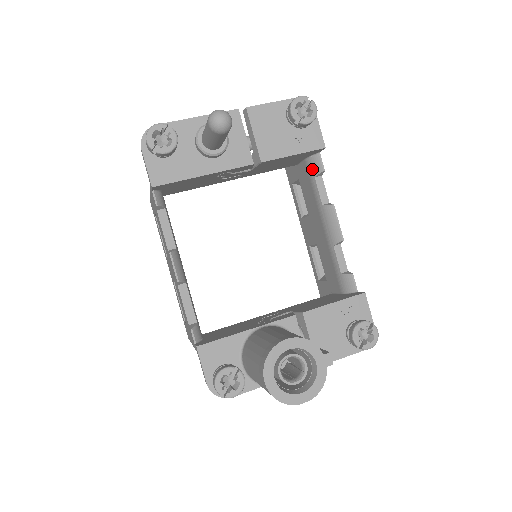
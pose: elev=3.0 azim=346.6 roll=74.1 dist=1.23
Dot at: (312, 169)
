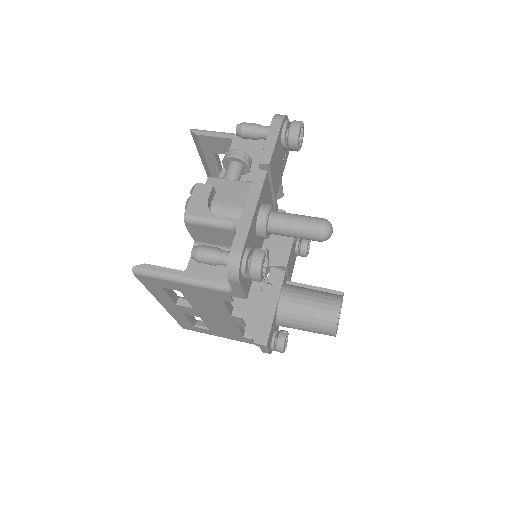
Dot at: occluded
